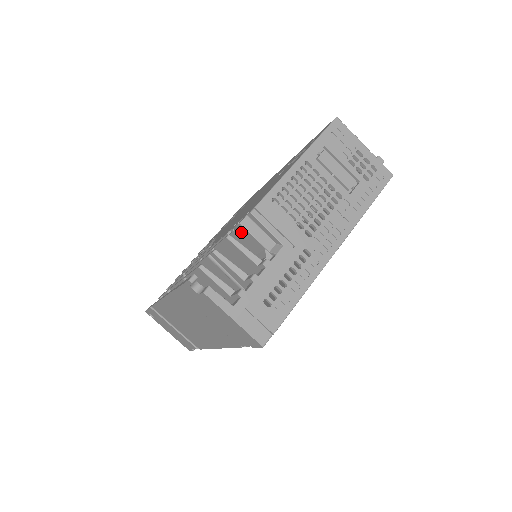
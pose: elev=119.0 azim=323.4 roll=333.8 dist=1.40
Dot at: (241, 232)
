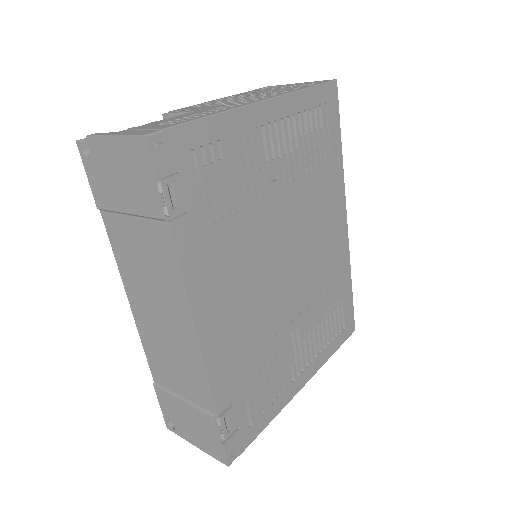
Dot at: occluded
